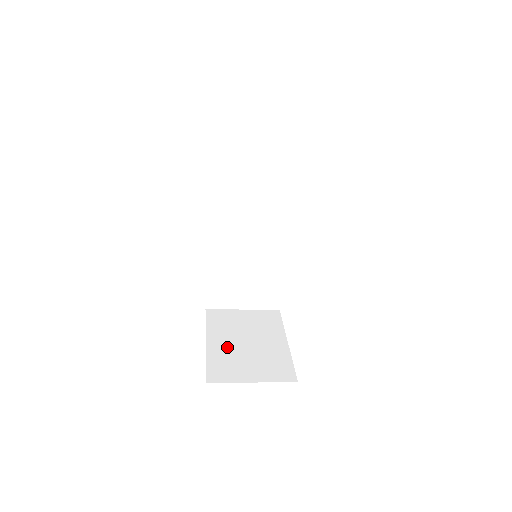
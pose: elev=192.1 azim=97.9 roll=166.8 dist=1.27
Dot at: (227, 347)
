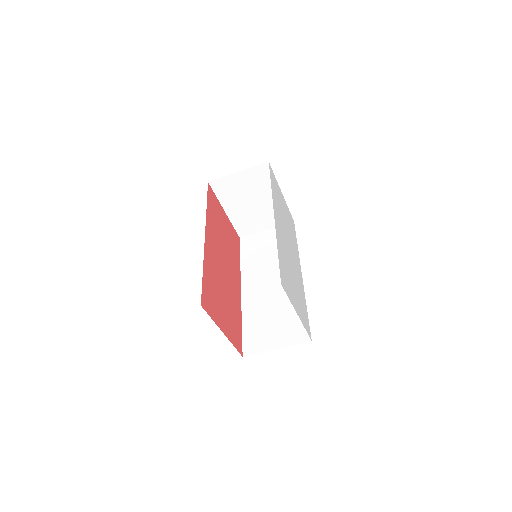
Dot at: occluded
